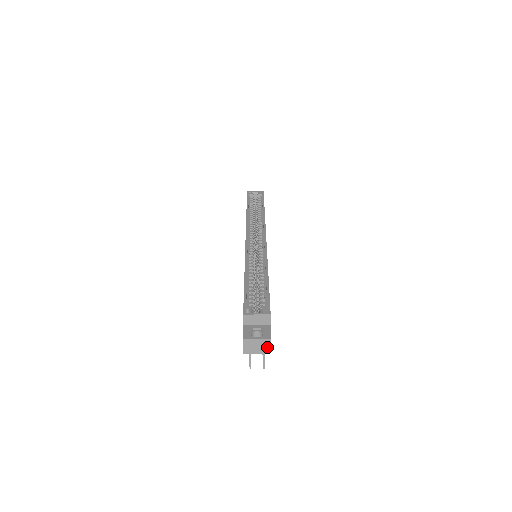
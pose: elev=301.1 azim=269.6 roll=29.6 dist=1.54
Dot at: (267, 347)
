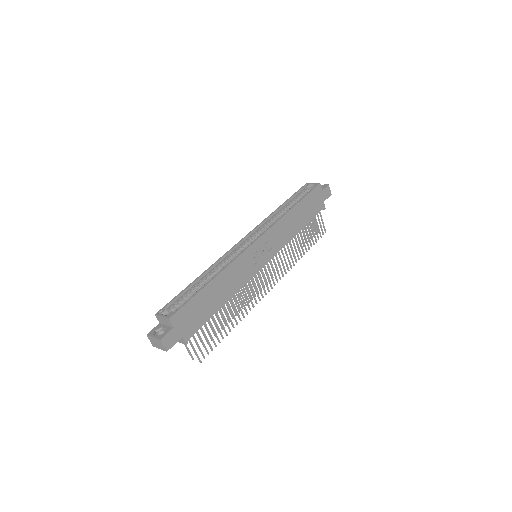
Dot at: (162, 346)
